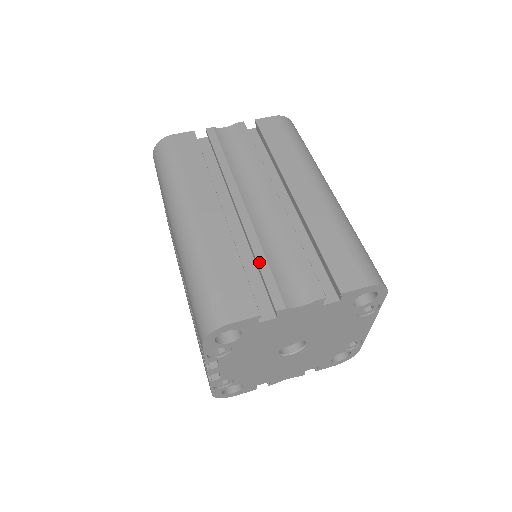
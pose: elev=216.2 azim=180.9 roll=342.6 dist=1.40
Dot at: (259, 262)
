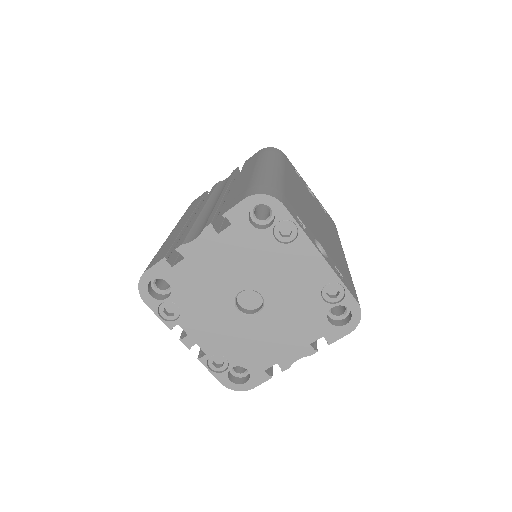
Dot at: (187, 230)
